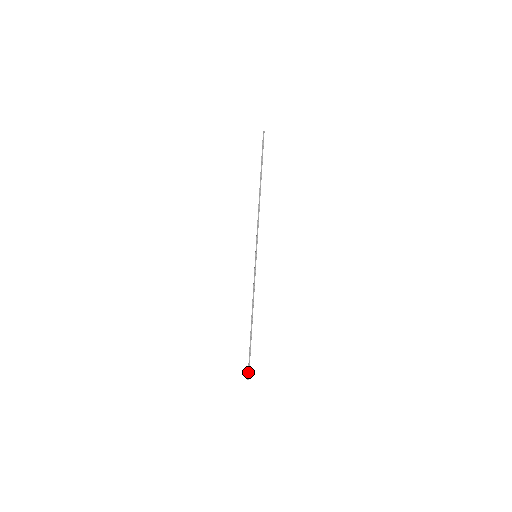
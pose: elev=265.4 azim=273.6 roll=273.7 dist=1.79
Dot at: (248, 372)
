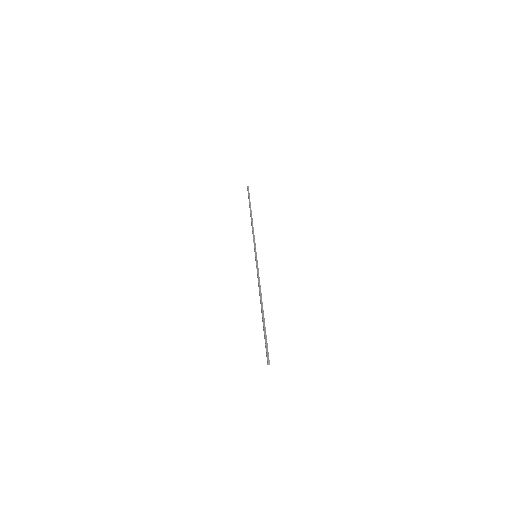
Dot at: (267, 353)
